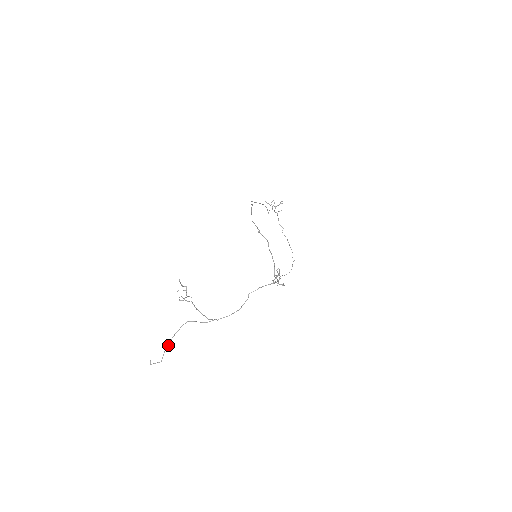
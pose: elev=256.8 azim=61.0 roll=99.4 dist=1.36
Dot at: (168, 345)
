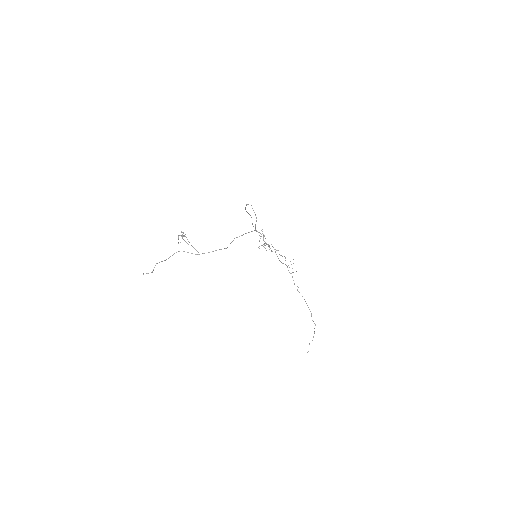
Dot at: occluded
